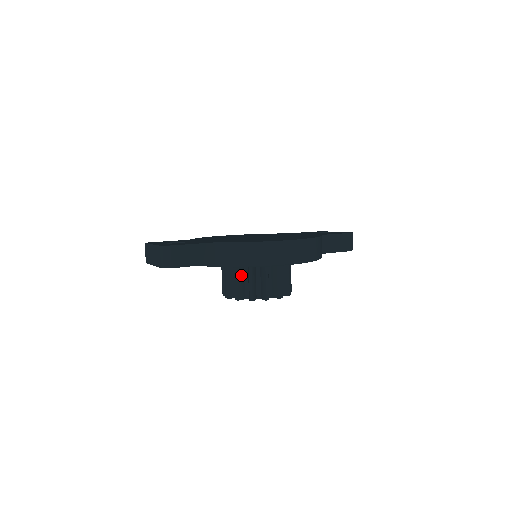
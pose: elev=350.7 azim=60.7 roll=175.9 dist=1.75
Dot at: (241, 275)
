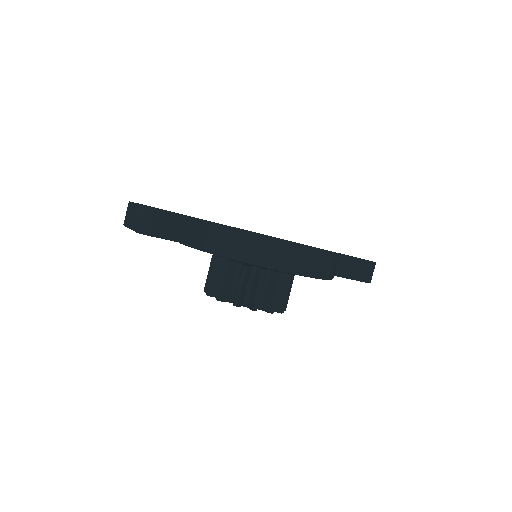
Dot at: (232, 272)
